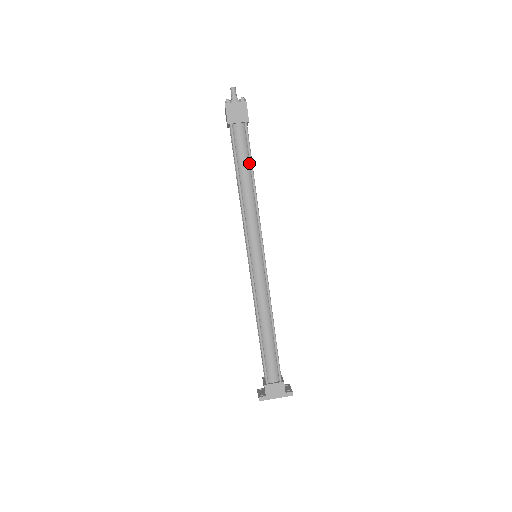
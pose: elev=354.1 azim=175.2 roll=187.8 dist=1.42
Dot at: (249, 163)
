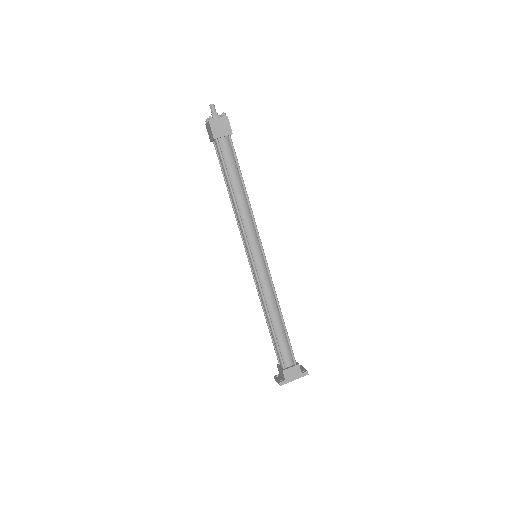
Dot at: (238, 172)
